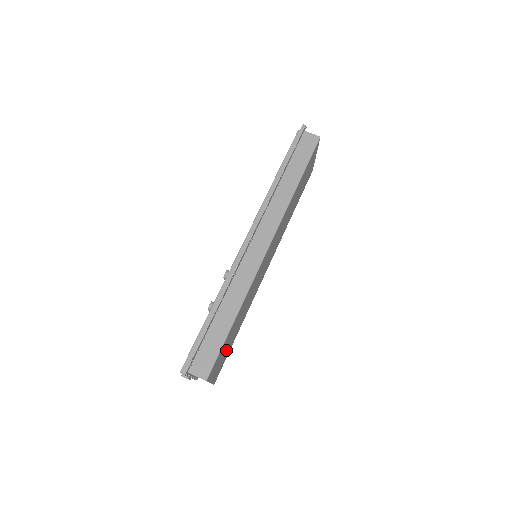
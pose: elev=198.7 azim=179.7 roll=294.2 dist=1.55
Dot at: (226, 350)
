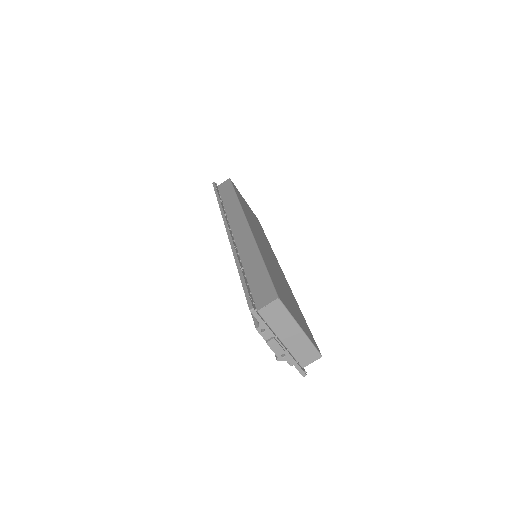
Dot at: (293, 308)
